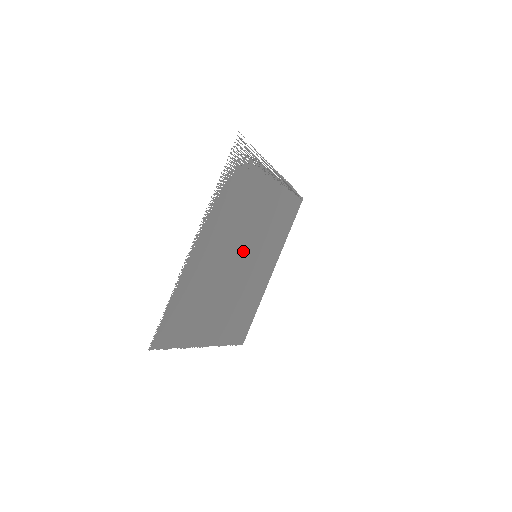
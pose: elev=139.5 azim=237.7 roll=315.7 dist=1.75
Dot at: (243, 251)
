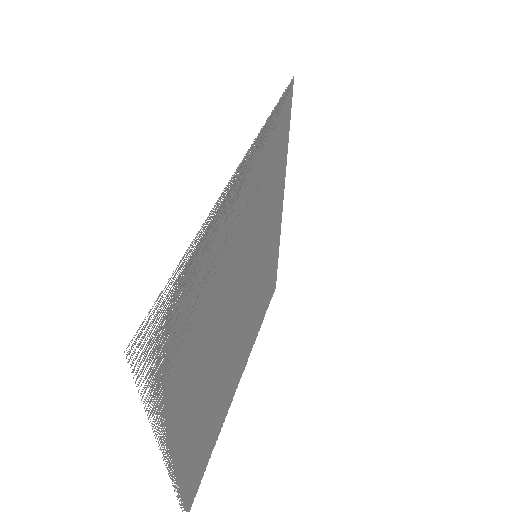
Dot at: occluded
